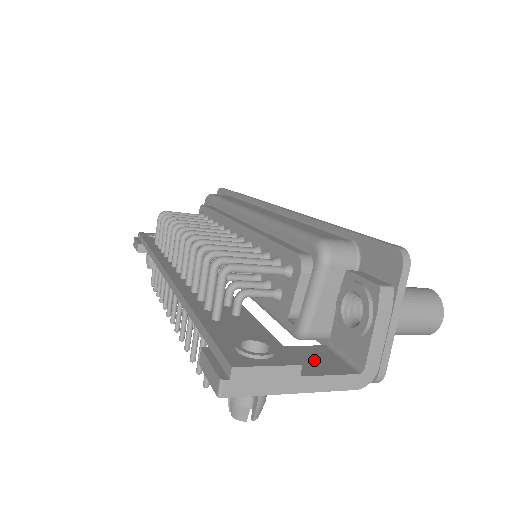
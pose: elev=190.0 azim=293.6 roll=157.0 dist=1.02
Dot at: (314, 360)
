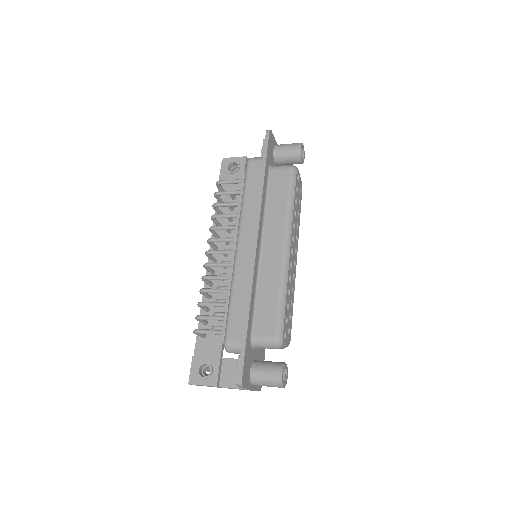
Dot at: (233, 374)
